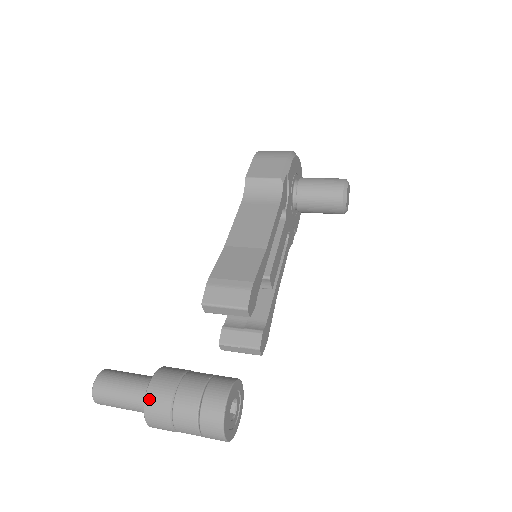
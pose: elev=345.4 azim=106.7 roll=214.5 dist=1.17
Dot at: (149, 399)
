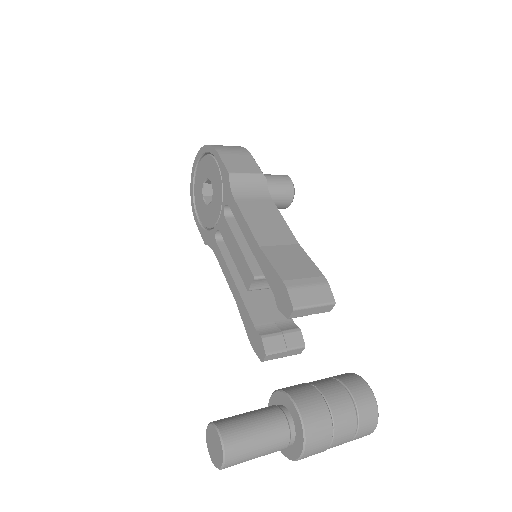
Dot at: (309, 426)
